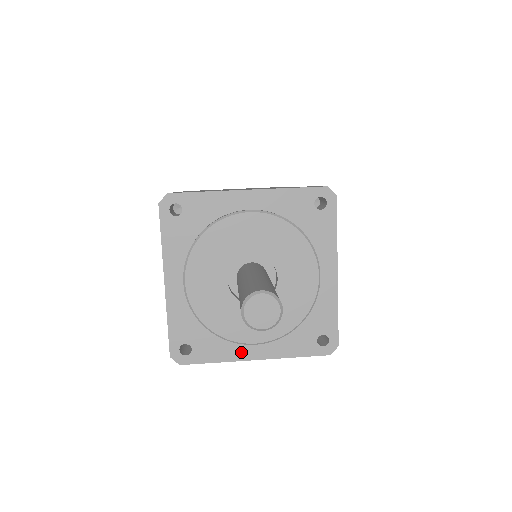
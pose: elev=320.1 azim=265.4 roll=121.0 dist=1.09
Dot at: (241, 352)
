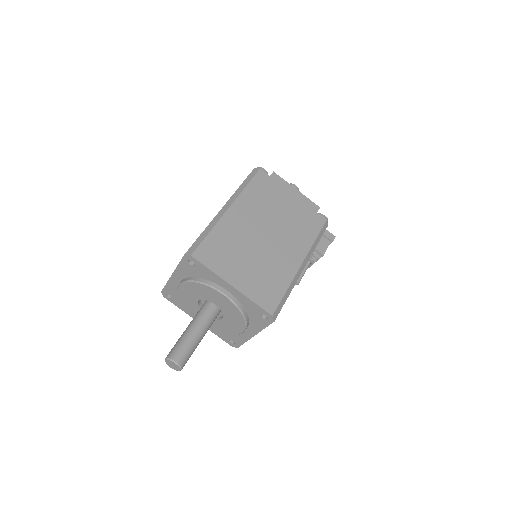
Dot at: occluded
